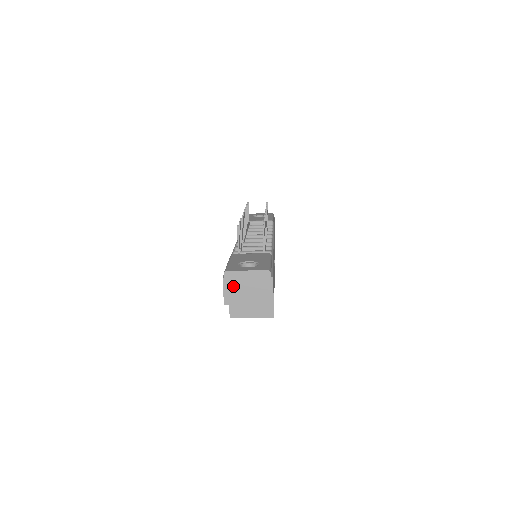
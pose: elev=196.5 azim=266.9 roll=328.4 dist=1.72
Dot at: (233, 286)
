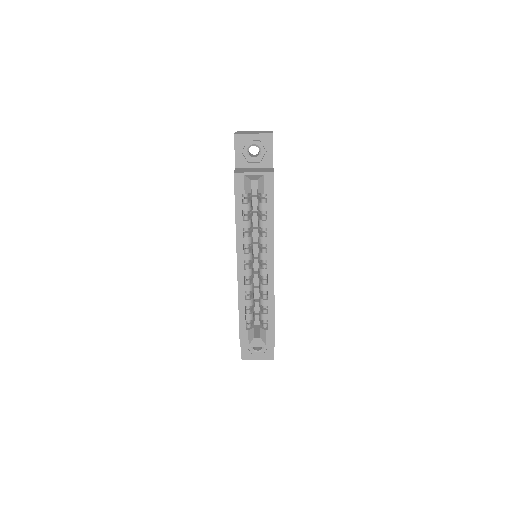
Dot at: (243, 132)
